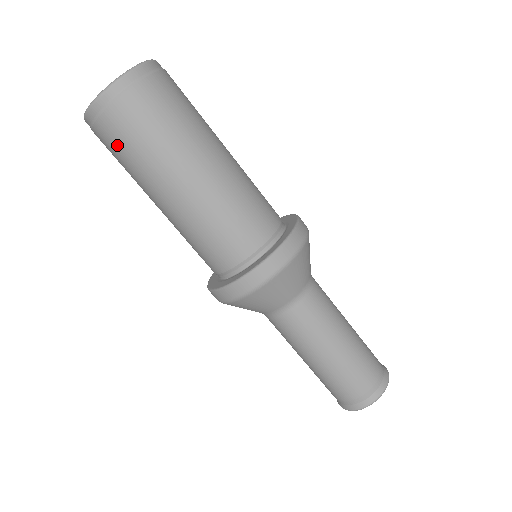
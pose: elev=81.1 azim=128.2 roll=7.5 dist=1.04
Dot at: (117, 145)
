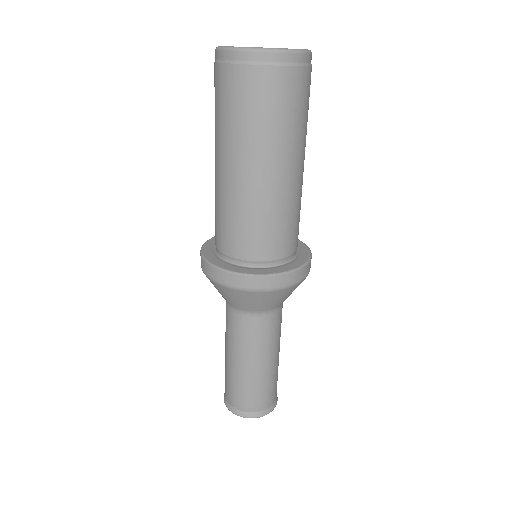
Dot at: (228, 97)
